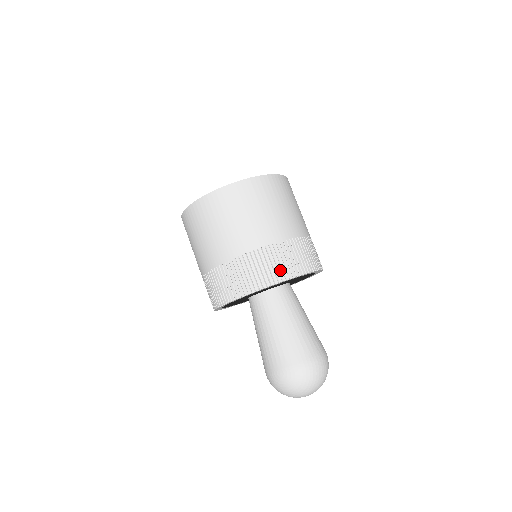
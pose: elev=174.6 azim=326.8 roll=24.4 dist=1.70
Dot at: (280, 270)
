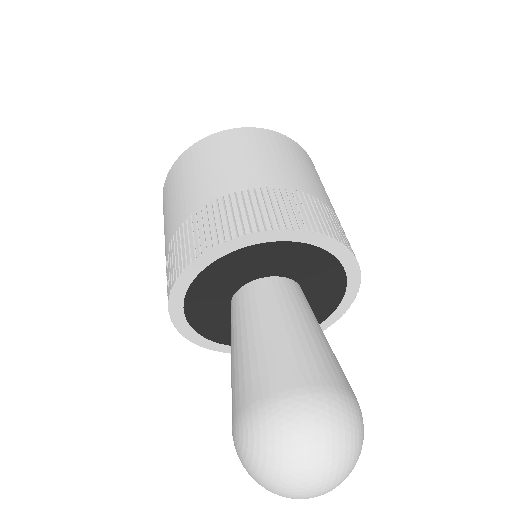
Dot at: (212, 233)
